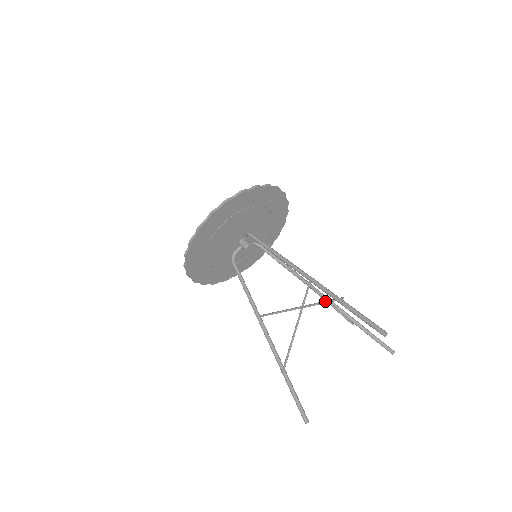
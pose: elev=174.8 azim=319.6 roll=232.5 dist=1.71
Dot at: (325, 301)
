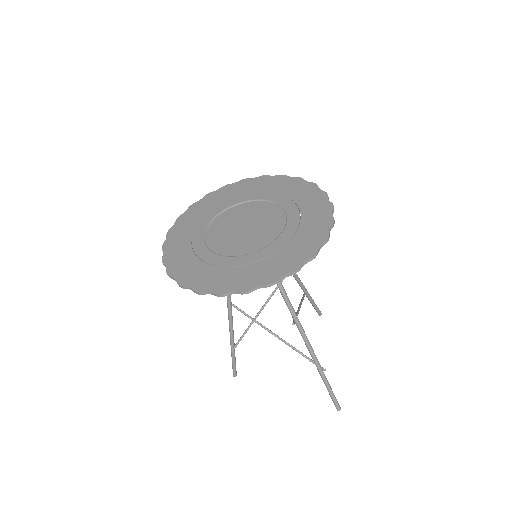
Dot at: (308, 359)
